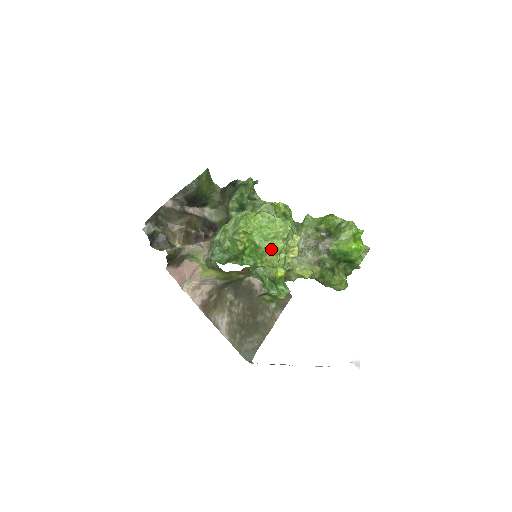
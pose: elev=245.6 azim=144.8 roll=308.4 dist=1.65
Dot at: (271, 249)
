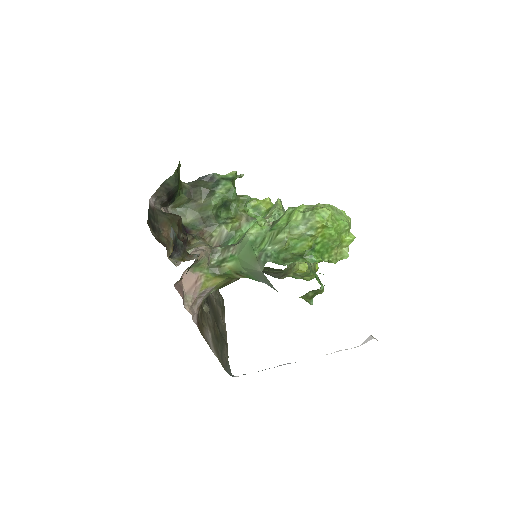
Dot at: (343, 241)
